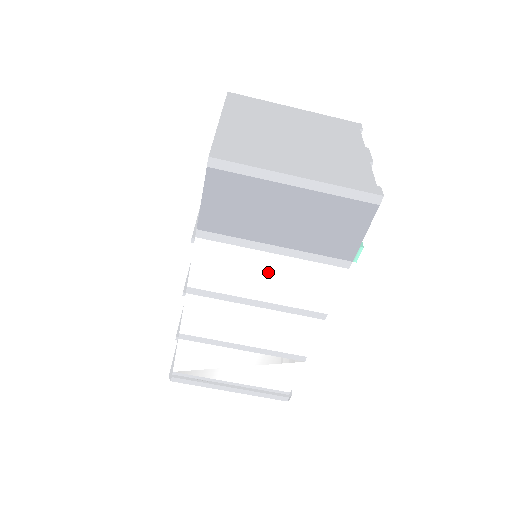
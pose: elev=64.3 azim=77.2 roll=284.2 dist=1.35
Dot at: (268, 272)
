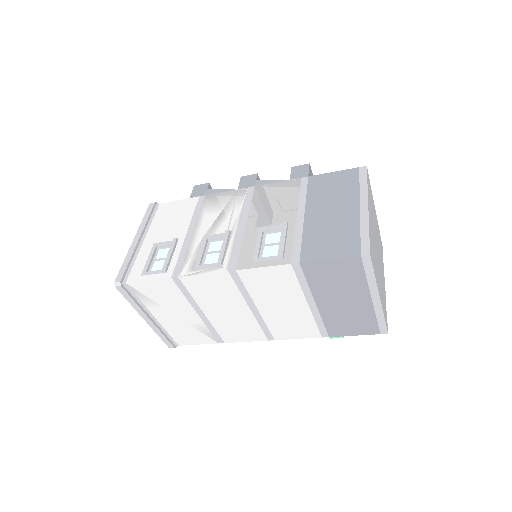
Dot at: (289, 306)
